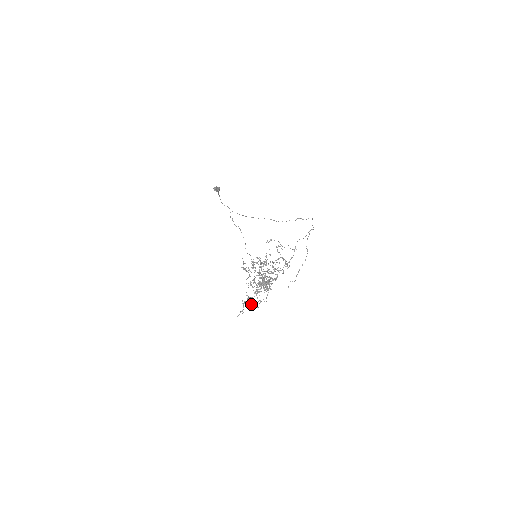
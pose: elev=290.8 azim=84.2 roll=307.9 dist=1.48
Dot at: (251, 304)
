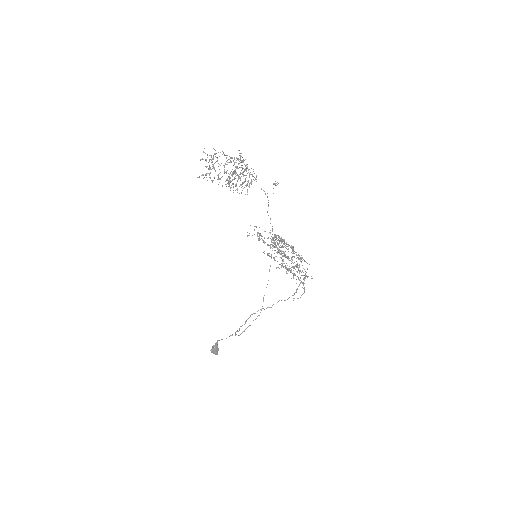
Dot at: occluded
